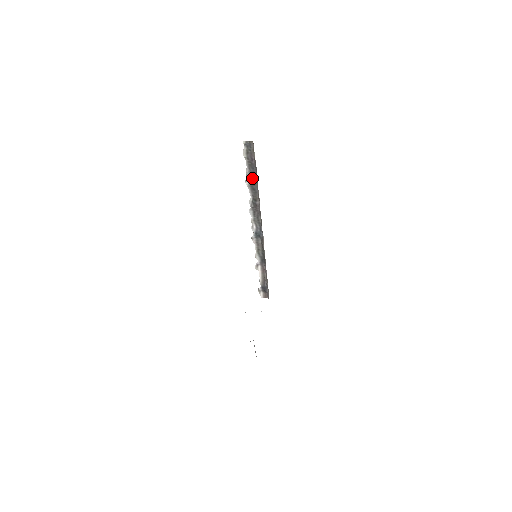
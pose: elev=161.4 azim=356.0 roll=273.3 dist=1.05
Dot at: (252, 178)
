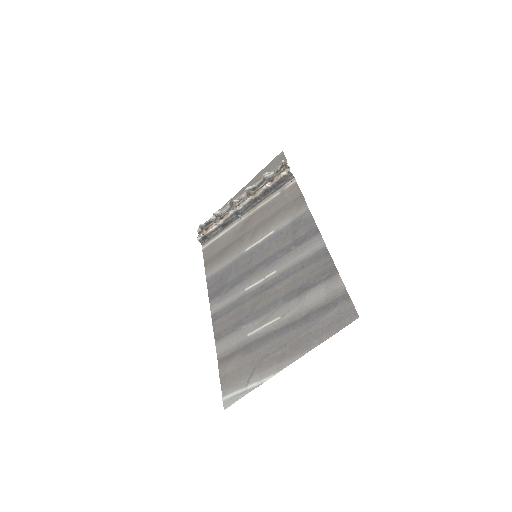
Dot at: (271, 188)
